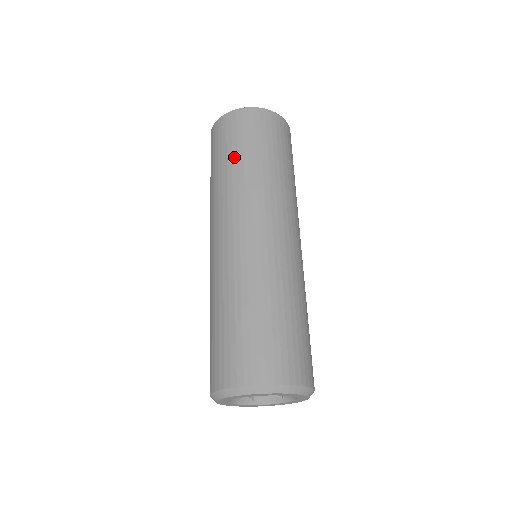
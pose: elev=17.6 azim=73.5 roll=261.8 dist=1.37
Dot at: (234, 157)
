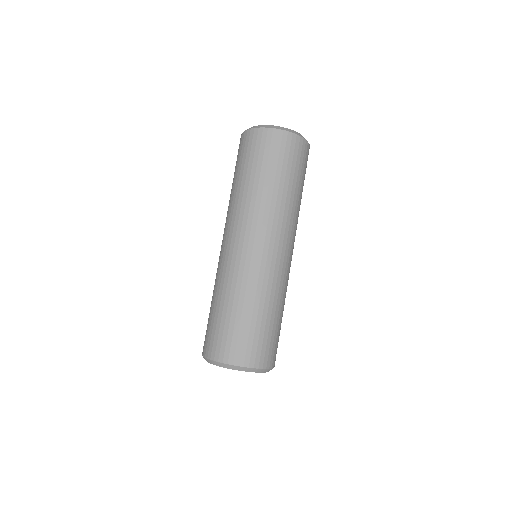
Dot at: (252, 176)
